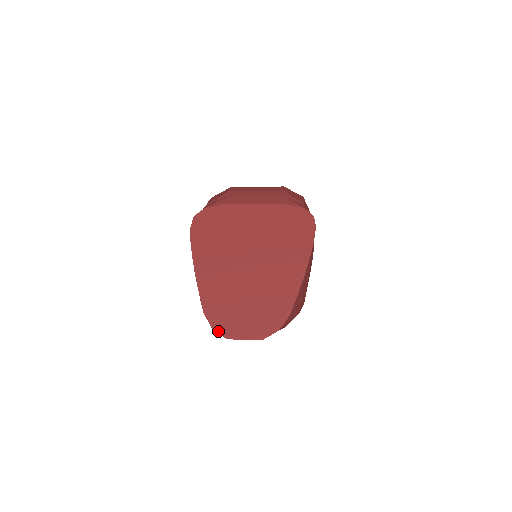
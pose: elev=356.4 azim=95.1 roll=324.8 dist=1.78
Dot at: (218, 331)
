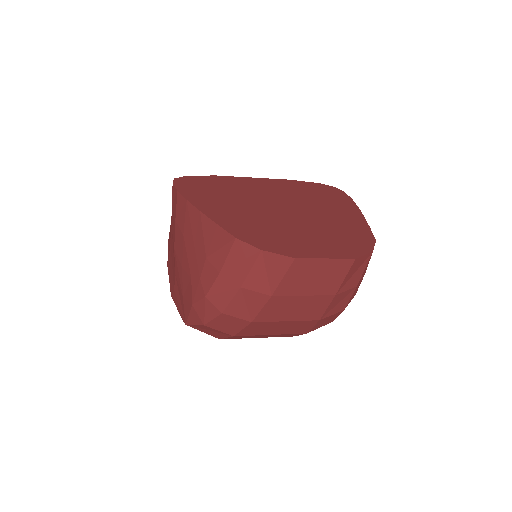
Dot at: (273, 251)
